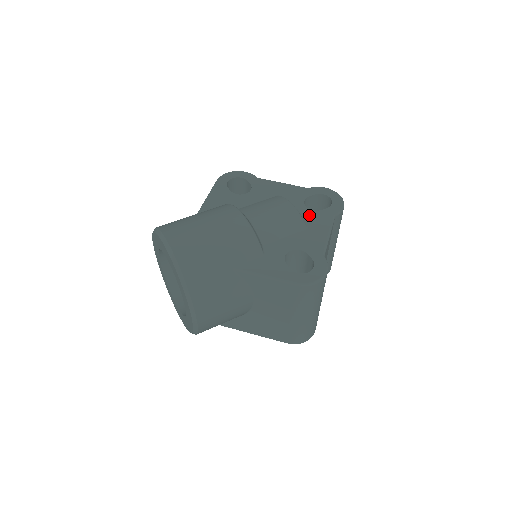
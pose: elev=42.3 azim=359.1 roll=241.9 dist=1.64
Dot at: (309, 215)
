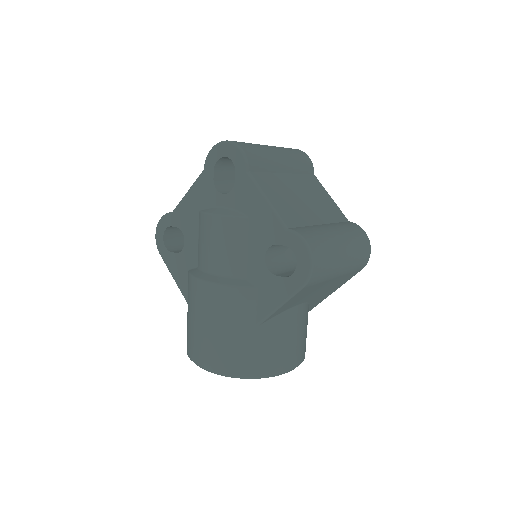
Dot at: (235, 201)
